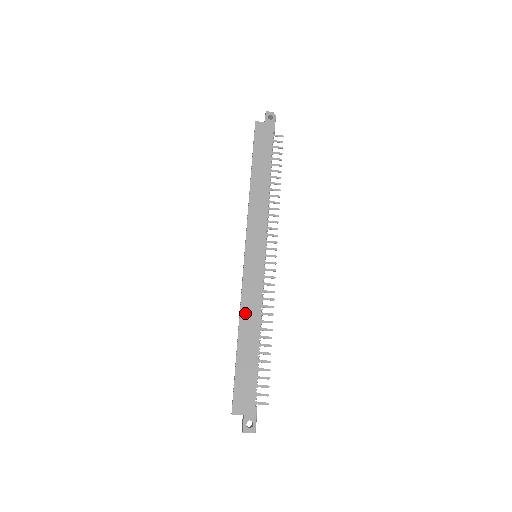
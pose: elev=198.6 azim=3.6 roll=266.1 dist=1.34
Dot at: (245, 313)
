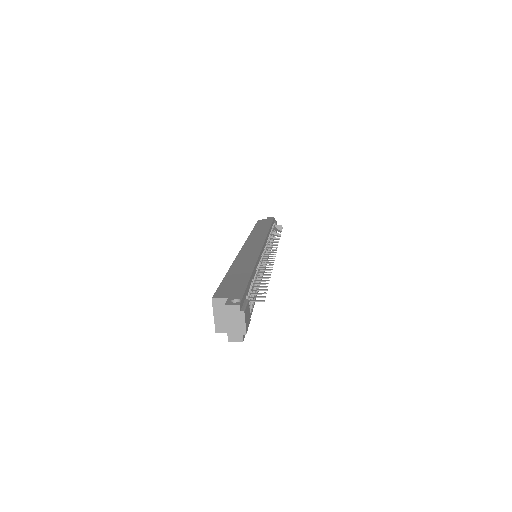
Dot at: (239, 261)
